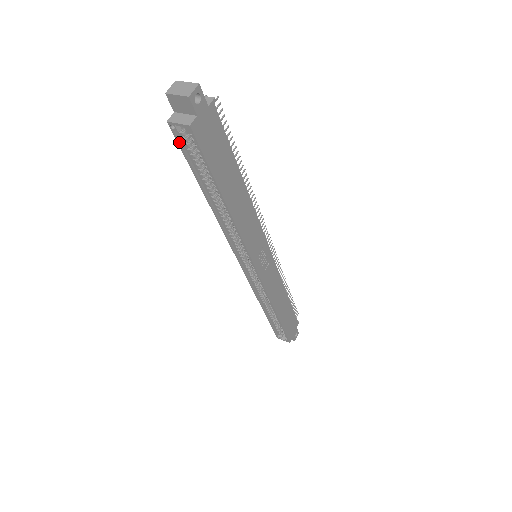
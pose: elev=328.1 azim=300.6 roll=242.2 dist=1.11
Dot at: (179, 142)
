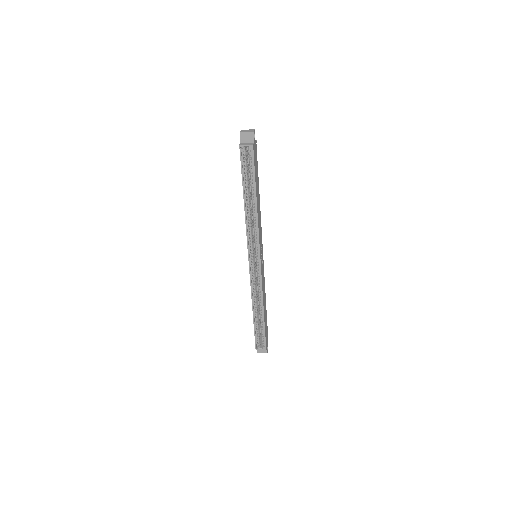
Dot at: (241, 158)
